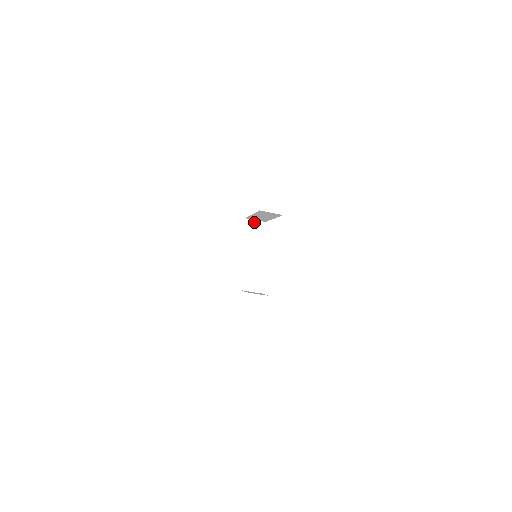
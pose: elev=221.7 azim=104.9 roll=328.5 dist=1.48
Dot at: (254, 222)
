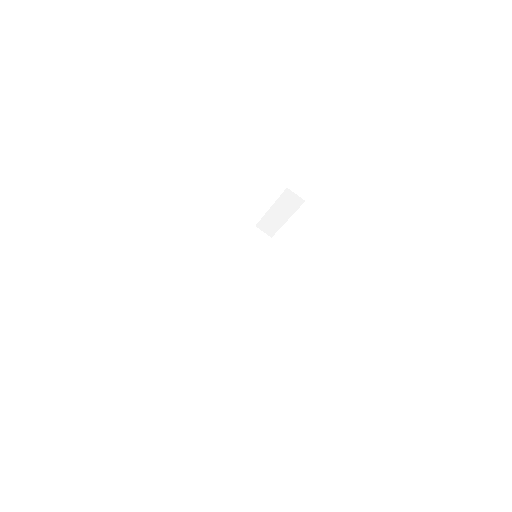
Dot at: occluded
